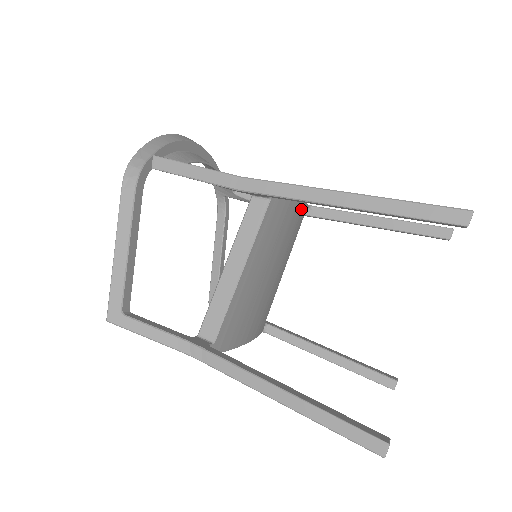
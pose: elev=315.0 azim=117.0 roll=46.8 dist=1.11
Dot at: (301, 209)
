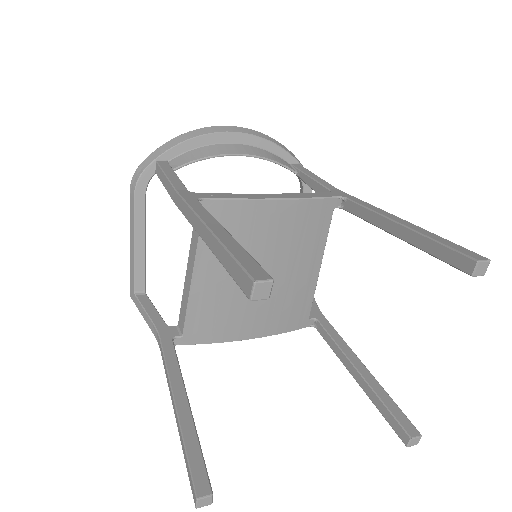
Dot at: (304, 208)
